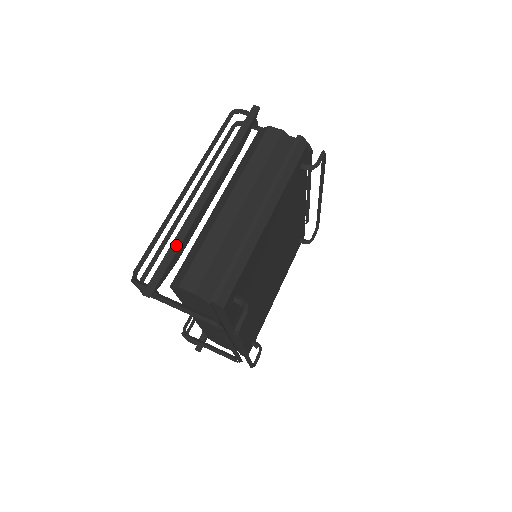
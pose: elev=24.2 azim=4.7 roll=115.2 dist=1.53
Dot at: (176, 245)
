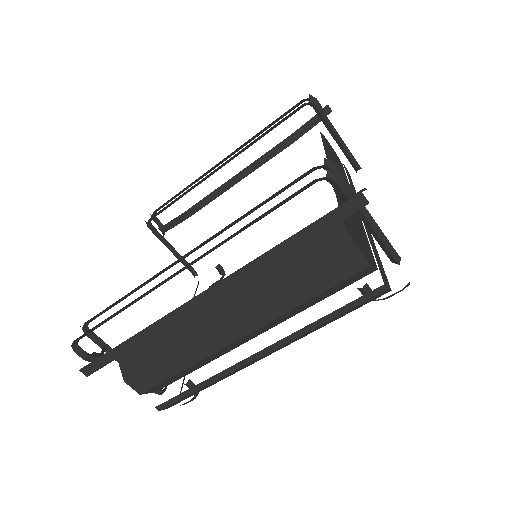
Dot at: (136, 341)
